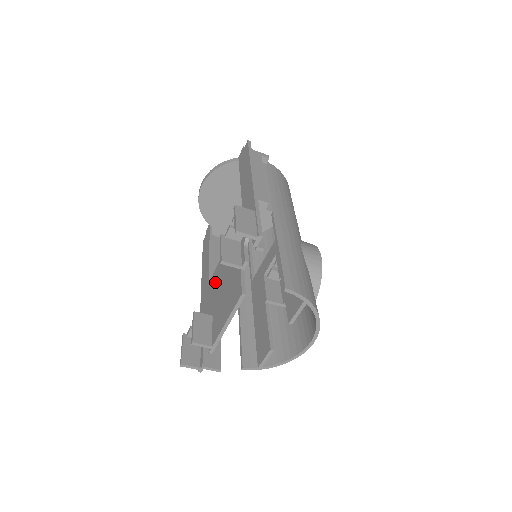
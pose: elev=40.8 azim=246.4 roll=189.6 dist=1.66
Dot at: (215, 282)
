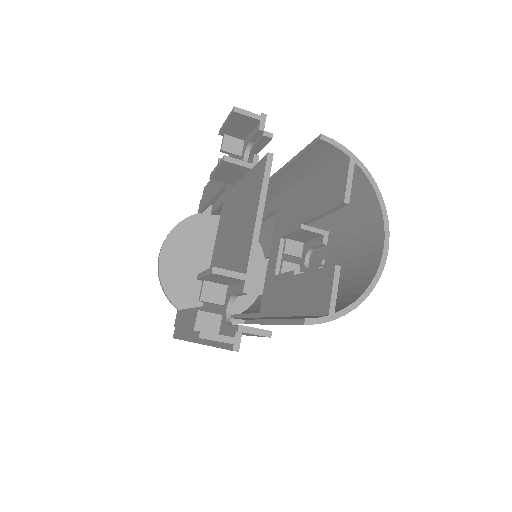
Dot at: occluded
